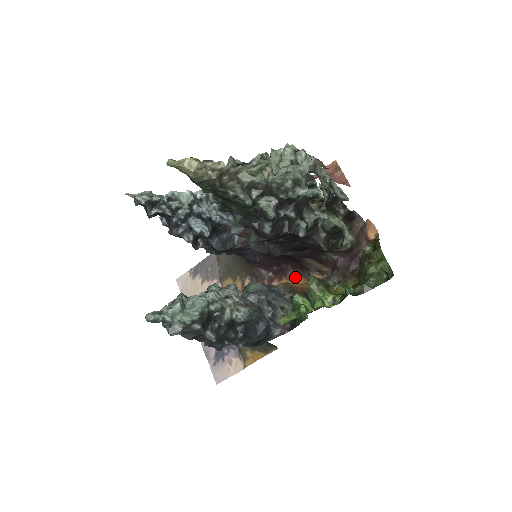
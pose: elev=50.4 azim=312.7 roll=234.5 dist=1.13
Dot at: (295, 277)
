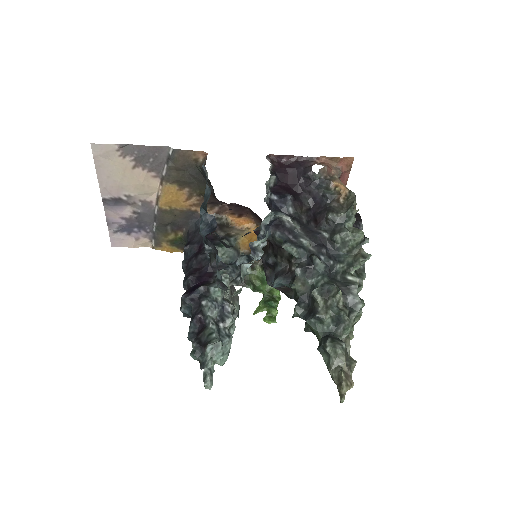
Dot at: (247, 217)
